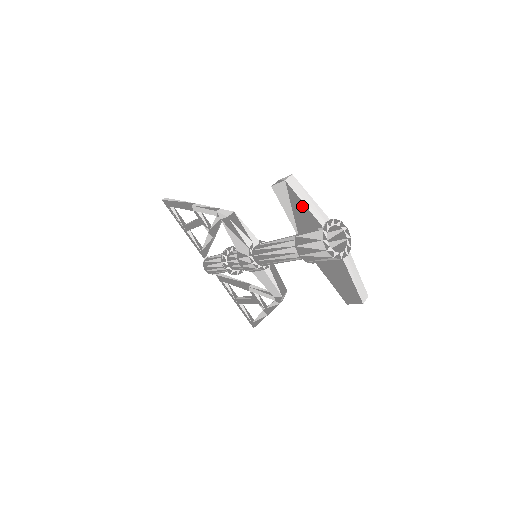
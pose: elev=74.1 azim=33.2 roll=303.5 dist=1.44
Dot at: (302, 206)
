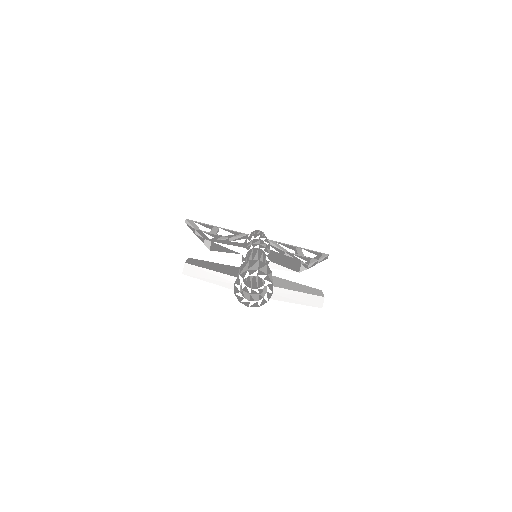
Dot at: (210, 281)
